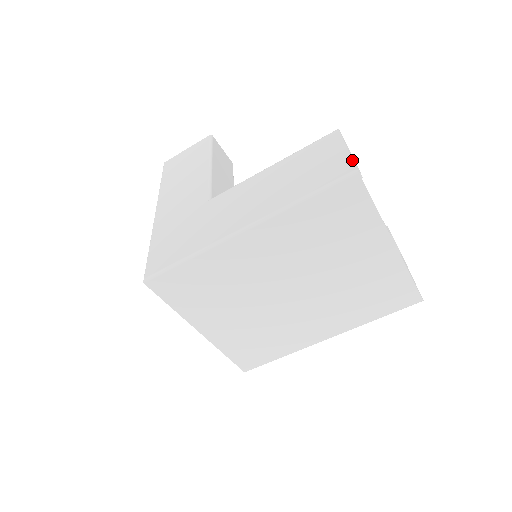
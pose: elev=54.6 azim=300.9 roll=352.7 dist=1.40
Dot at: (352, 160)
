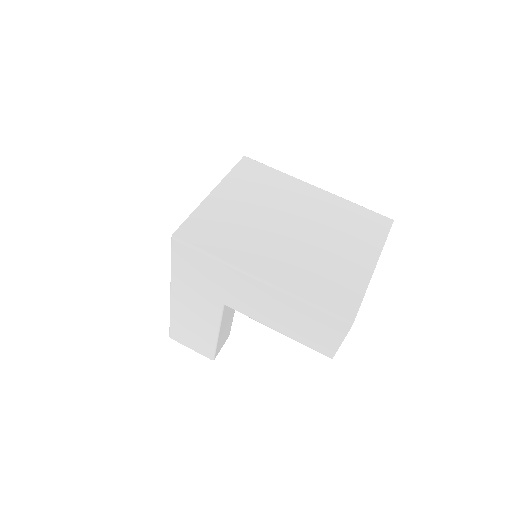
Dot at: occluded
